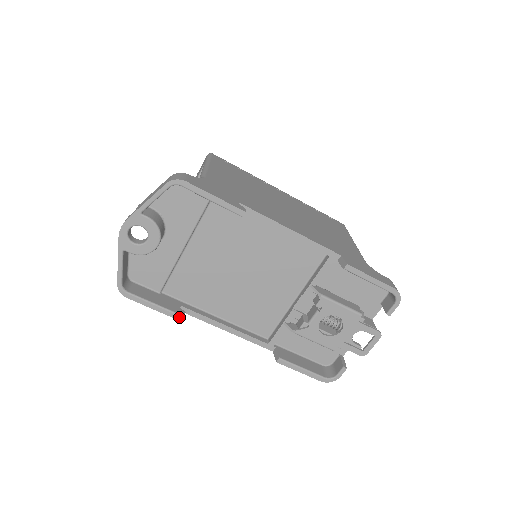
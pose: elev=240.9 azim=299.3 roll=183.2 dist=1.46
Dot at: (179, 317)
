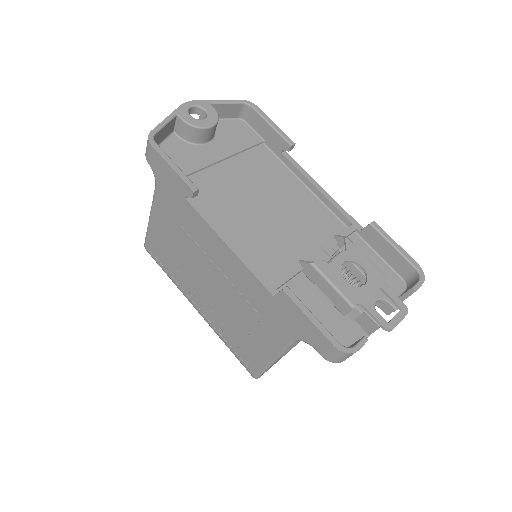
Dot at: (193, 187)
